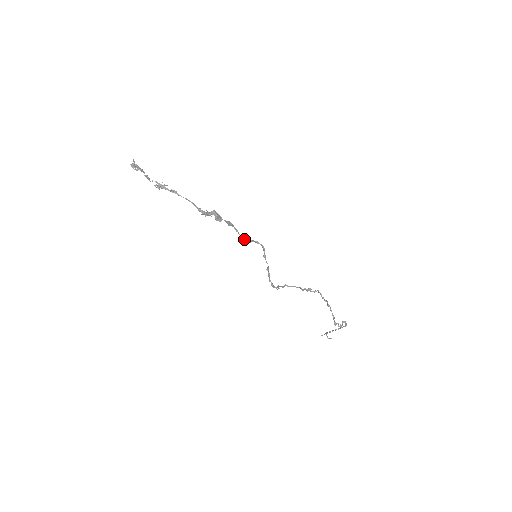
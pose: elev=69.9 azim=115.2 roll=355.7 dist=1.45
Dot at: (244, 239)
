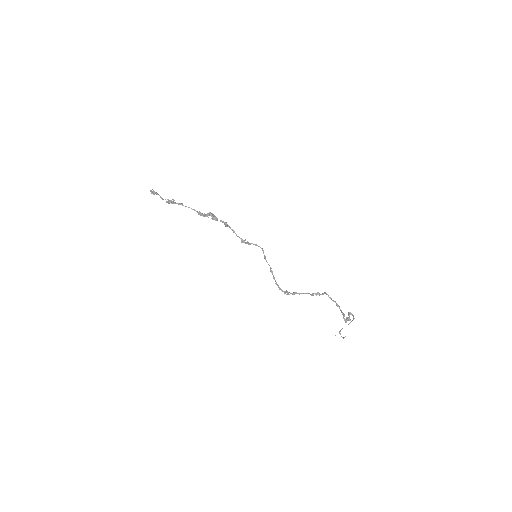
Dot at: (242, 240)
